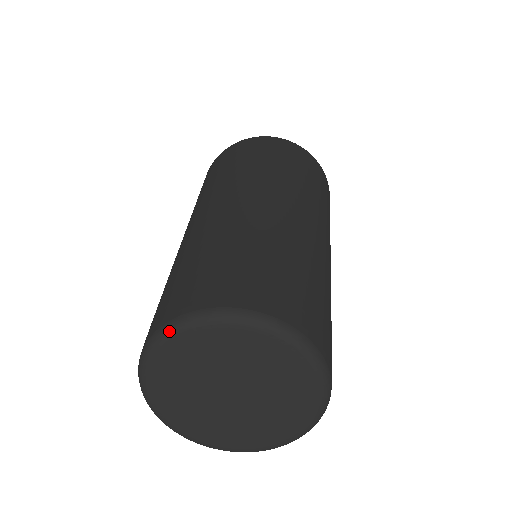
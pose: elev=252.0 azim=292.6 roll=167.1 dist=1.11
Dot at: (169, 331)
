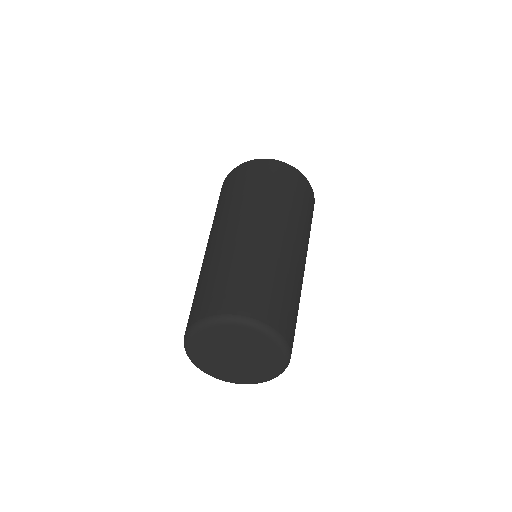
Dot at: (193, 330)
